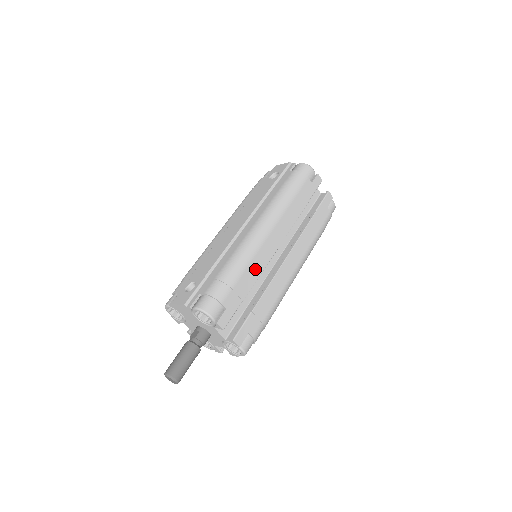
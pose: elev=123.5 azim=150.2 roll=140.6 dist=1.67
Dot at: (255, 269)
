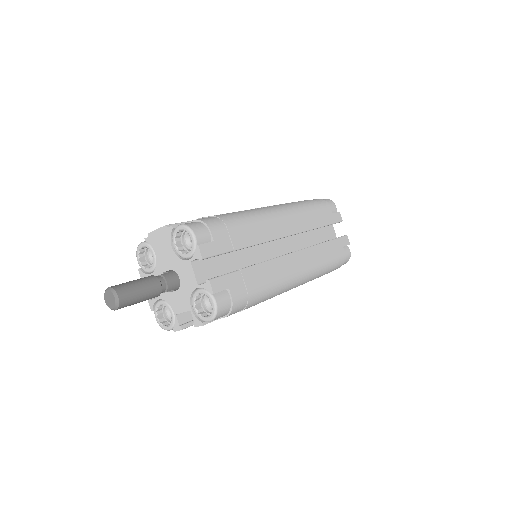
Dot at: (257, 233)
